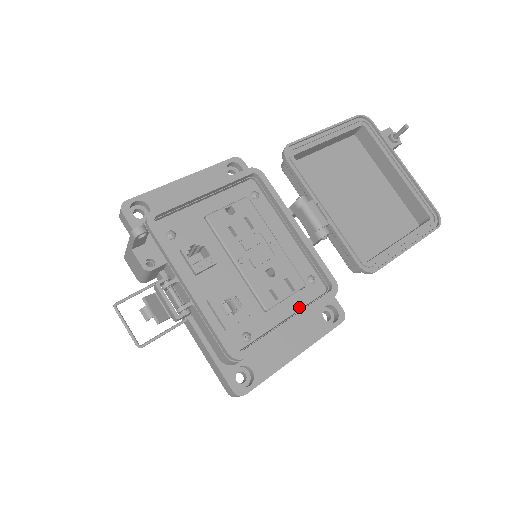
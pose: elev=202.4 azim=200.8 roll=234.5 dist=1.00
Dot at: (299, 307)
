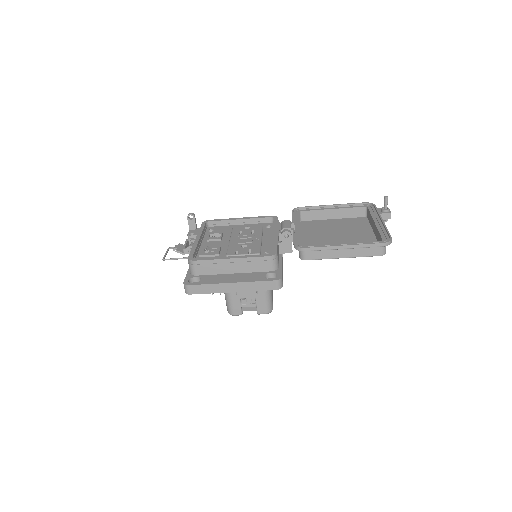
Dot at: occluded
